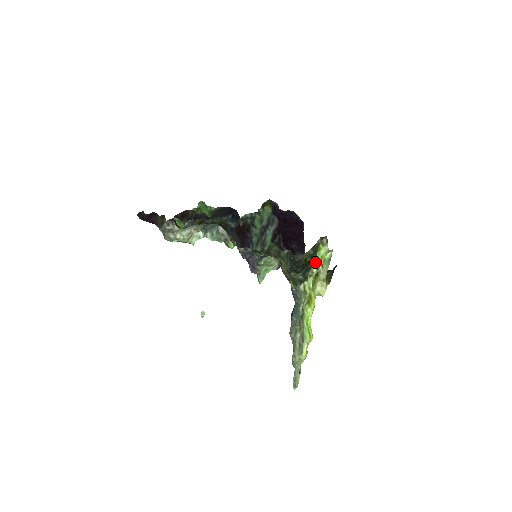
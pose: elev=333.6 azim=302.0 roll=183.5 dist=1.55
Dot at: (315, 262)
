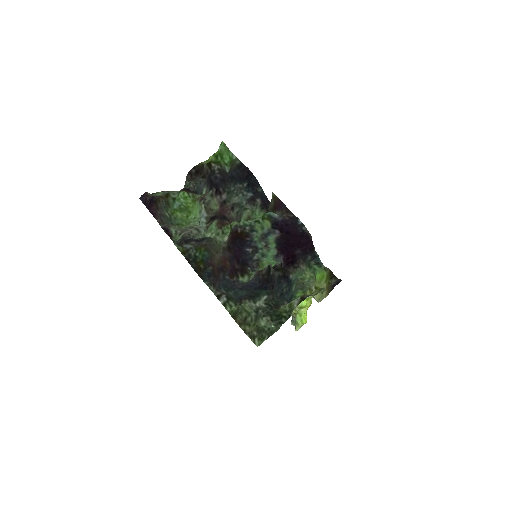
Dot at: occluded
